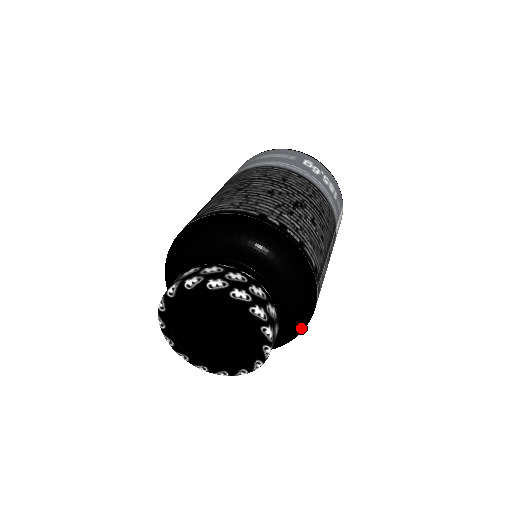
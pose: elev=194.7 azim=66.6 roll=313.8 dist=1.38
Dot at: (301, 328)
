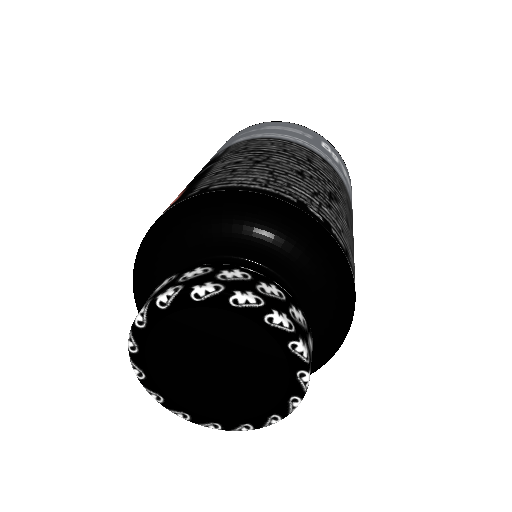
Dot at: (321, 365)
